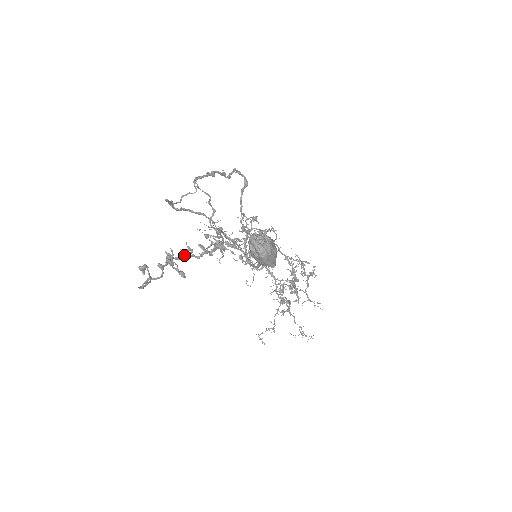
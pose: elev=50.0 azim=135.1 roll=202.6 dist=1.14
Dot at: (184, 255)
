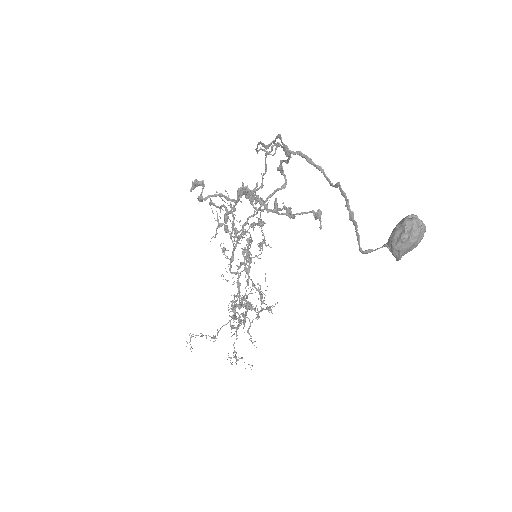
Dot at: (256, 199)
